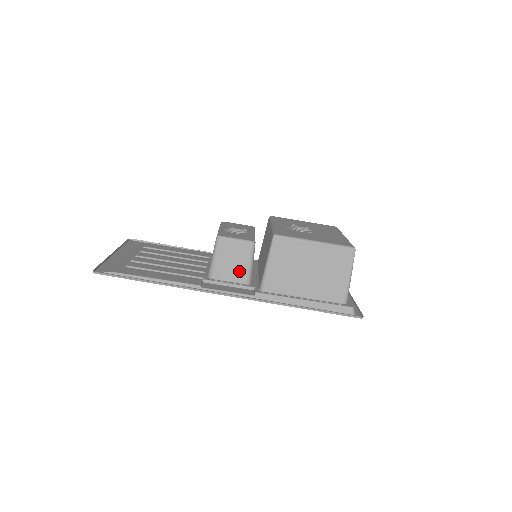
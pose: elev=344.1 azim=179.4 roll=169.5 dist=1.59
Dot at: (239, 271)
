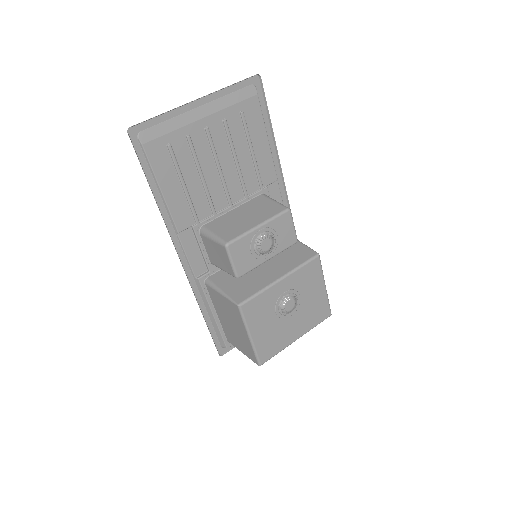
Dot at: (215, 259)
